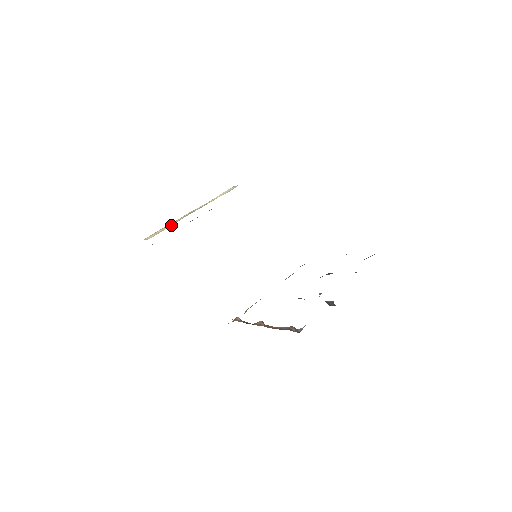
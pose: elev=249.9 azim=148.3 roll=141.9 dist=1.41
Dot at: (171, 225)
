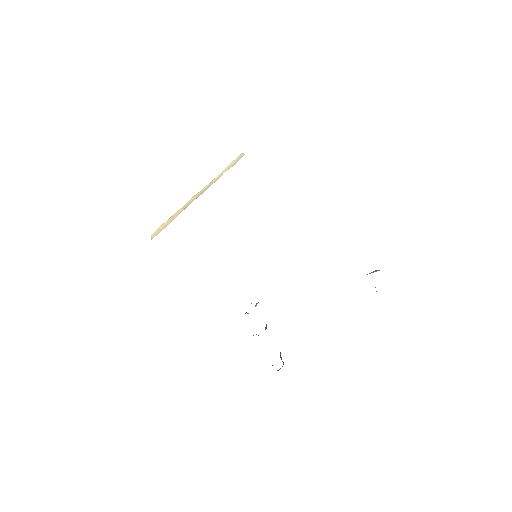
Dot at: (173, 219)
